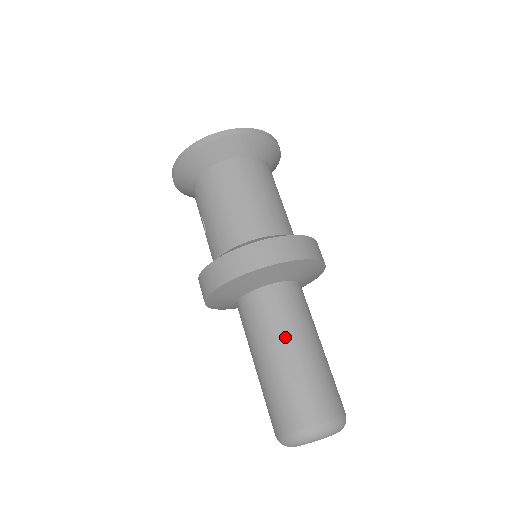
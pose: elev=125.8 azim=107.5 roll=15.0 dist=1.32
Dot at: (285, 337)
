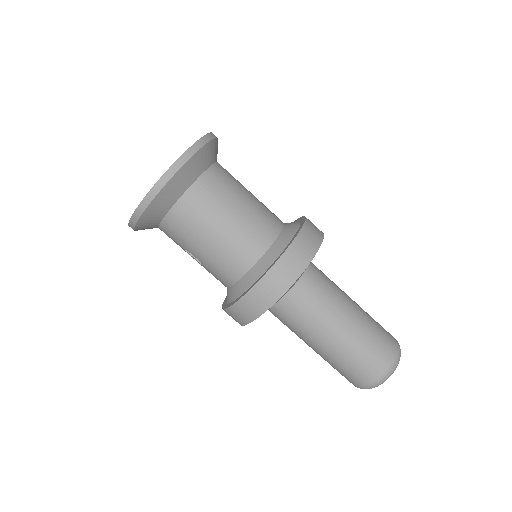
Dot at: (331, 320)
